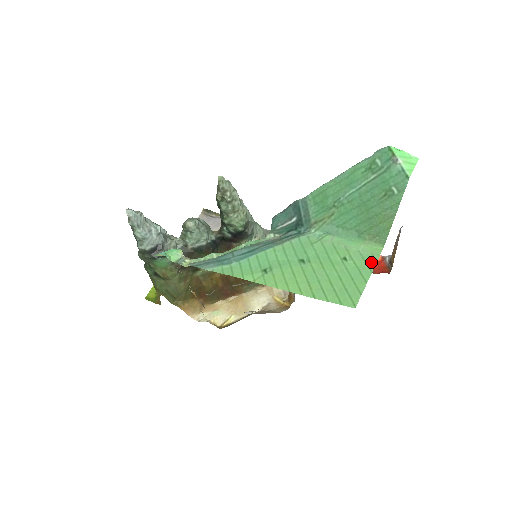
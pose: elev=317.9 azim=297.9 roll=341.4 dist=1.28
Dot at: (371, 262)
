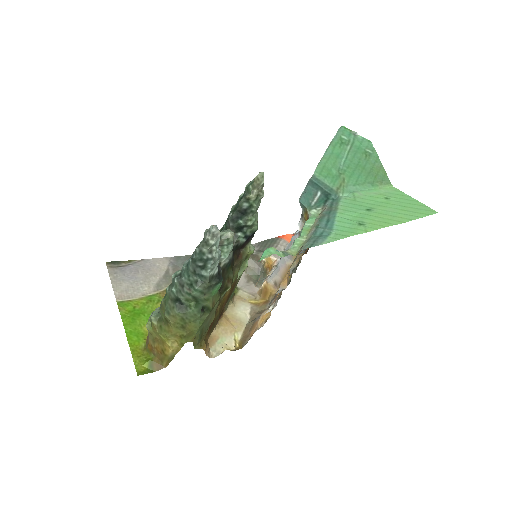
Dot at: (401, 193)
